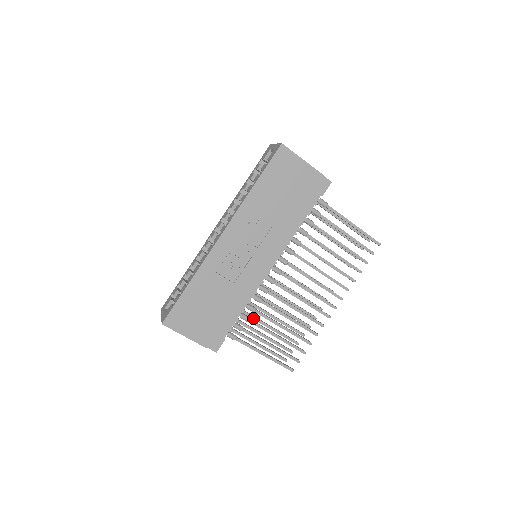
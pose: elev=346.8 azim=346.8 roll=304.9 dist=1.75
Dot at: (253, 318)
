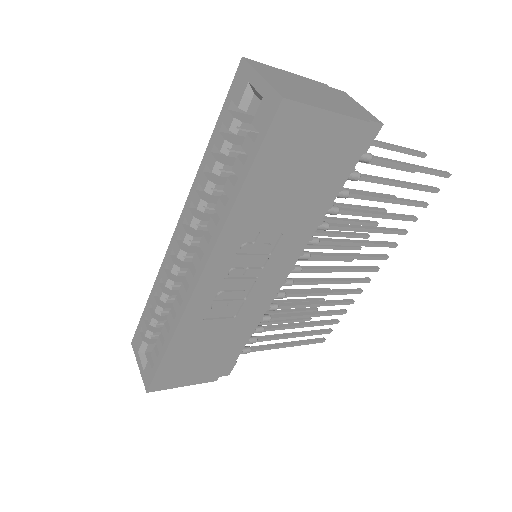
Dot at: occluded
